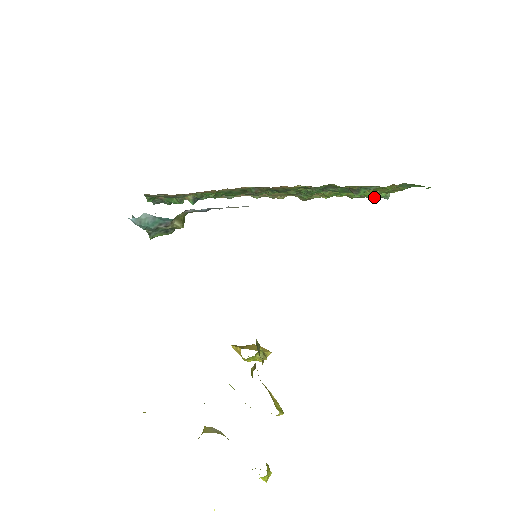
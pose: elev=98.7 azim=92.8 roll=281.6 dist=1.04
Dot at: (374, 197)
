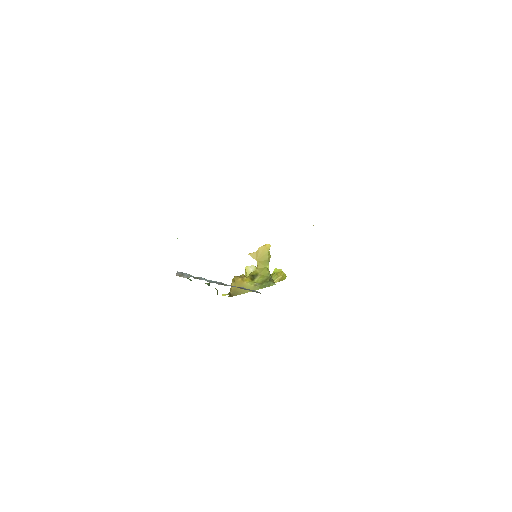
Dot at: occluded
